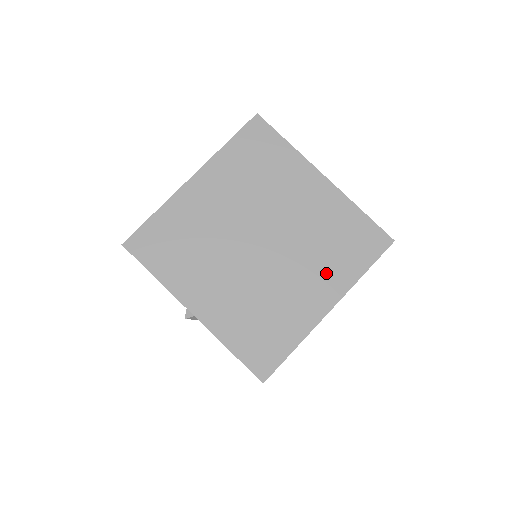
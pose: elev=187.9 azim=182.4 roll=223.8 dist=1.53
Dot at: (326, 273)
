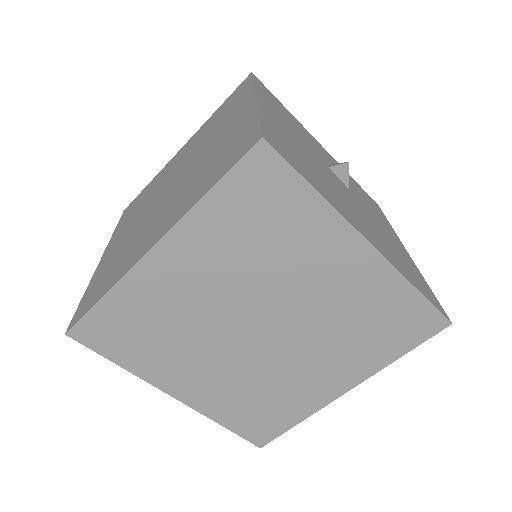
Dot at: (348, 359)
